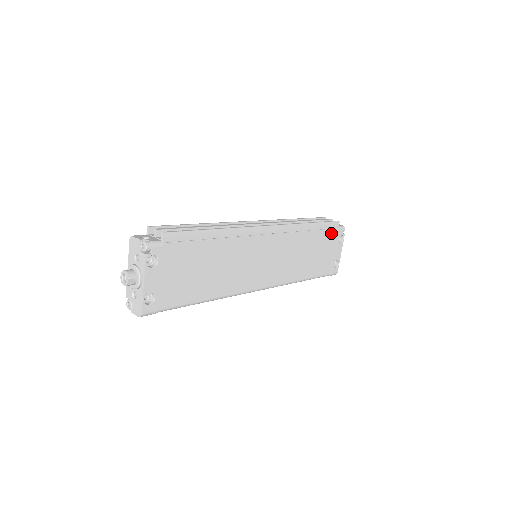
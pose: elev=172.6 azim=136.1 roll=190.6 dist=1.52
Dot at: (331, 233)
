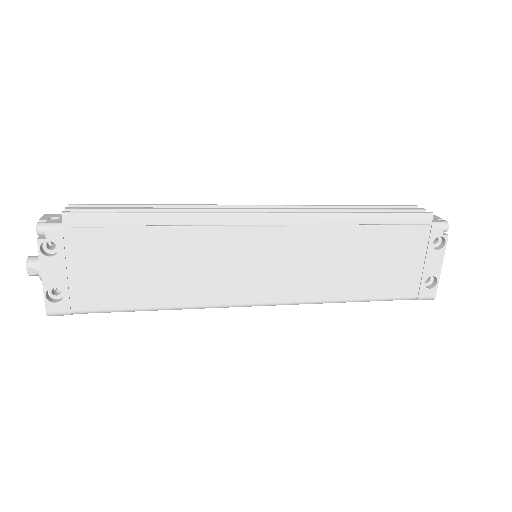
Dot at: (413, 232)
